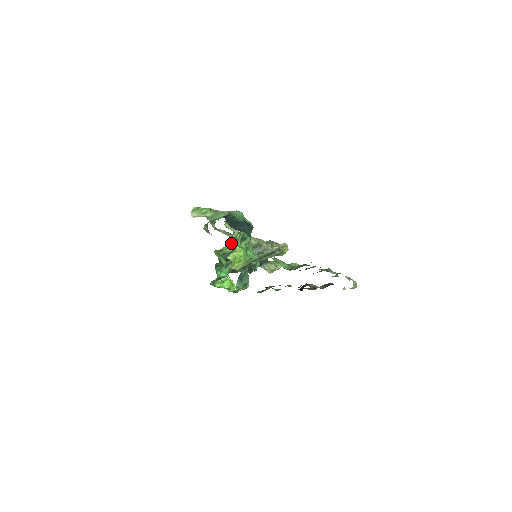
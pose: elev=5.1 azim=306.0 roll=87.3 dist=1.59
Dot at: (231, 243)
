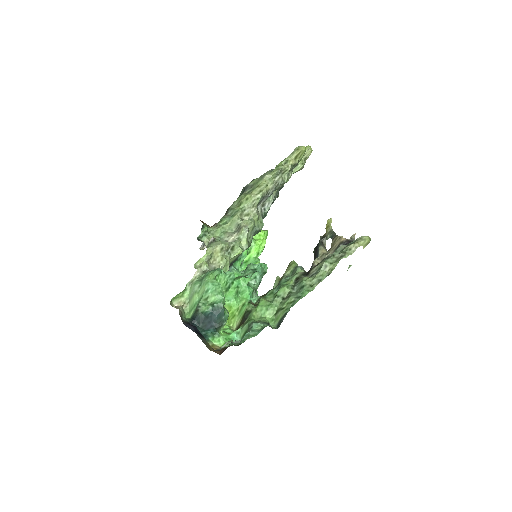
Dot at: occluded
